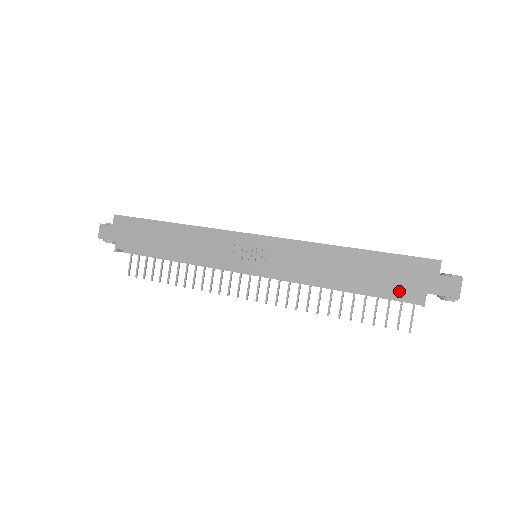
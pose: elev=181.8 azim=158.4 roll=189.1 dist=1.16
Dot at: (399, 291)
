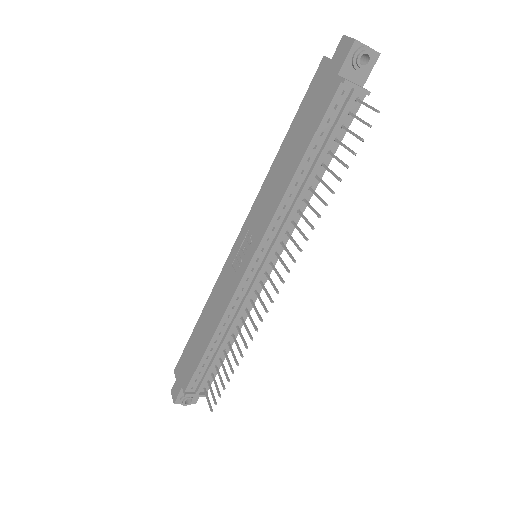
Dot at: (324, 105)
